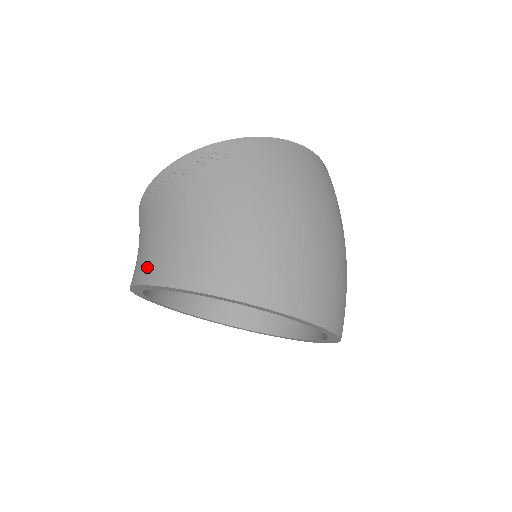
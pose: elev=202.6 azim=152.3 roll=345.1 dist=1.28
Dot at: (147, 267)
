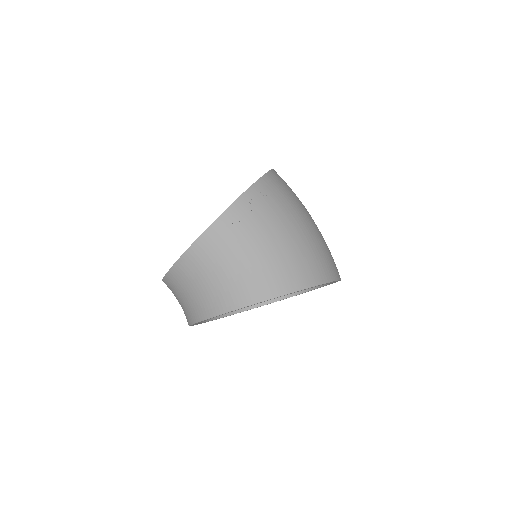
Dot at: (258, 288)
